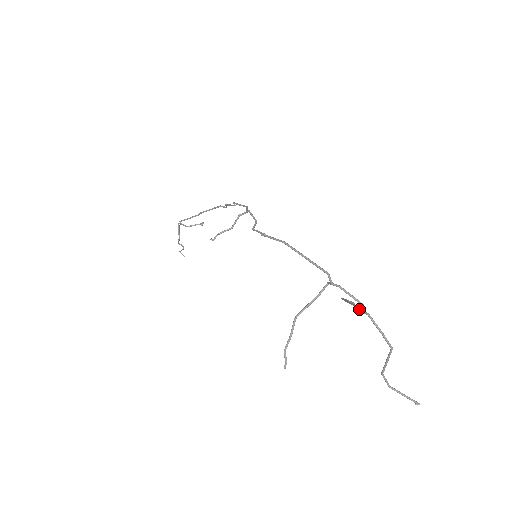
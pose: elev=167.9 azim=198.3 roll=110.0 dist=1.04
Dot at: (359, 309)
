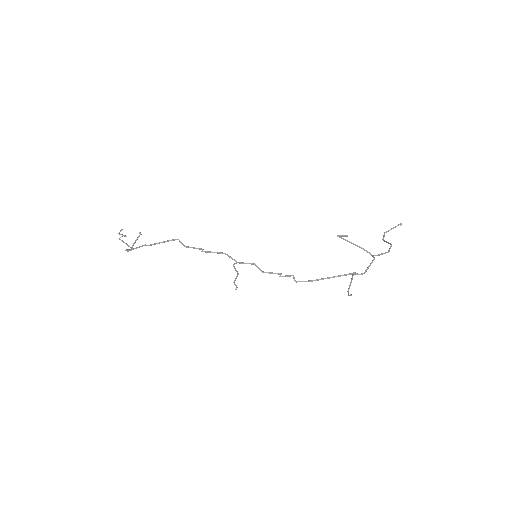
Dot at: occluded
